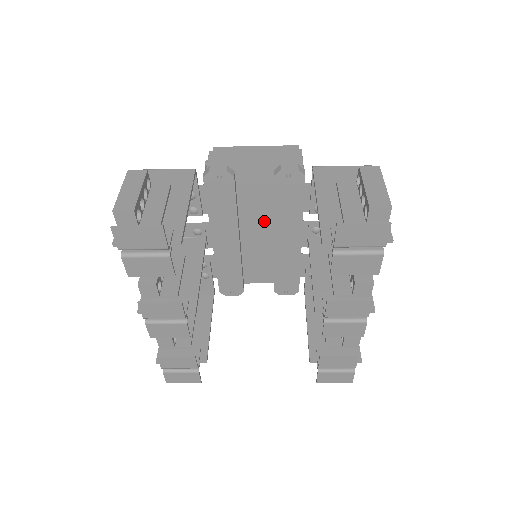
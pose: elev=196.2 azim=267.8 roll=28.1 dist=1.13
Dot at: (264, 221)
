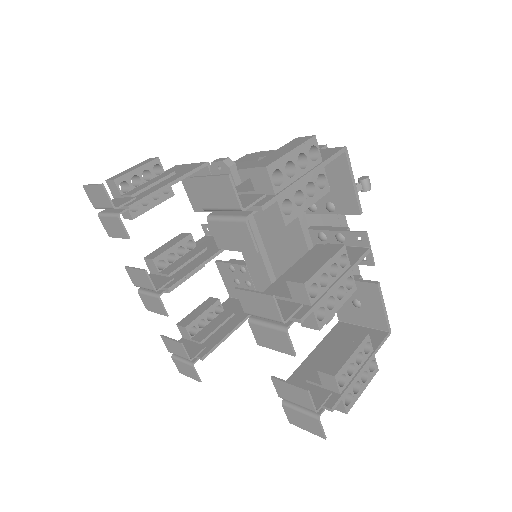
Dot at: occluded
